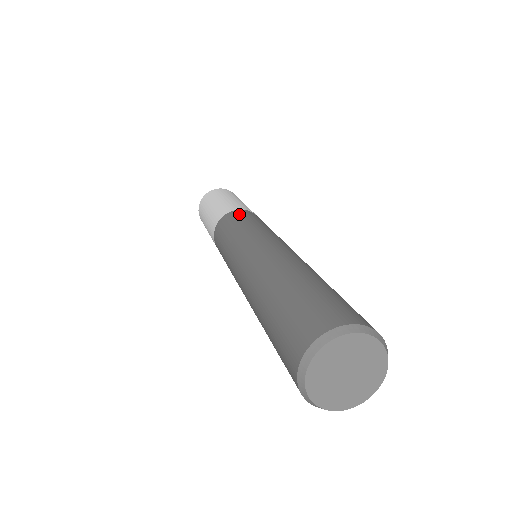
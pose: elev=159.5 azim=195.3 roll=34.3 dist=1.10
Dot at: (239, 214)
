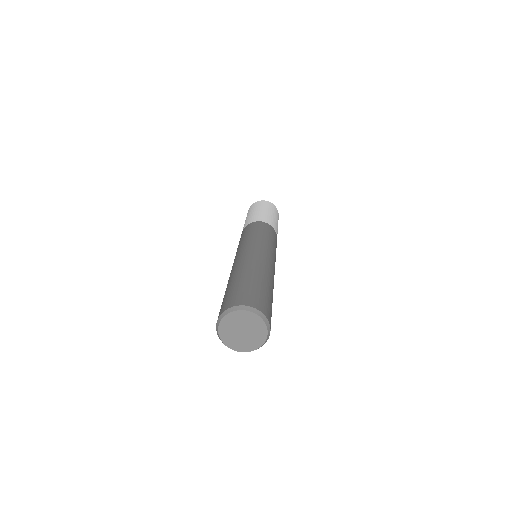
Dot at: (268, 228)
